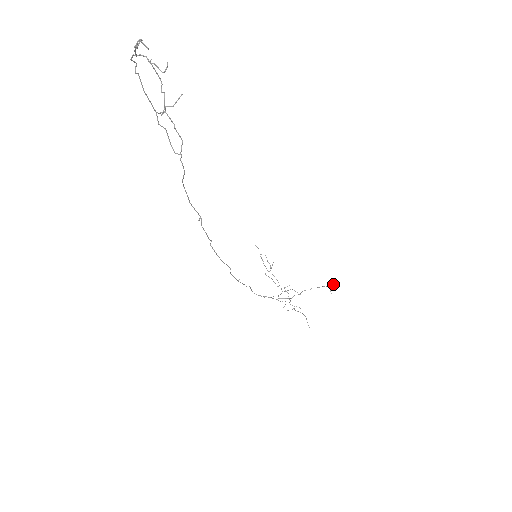
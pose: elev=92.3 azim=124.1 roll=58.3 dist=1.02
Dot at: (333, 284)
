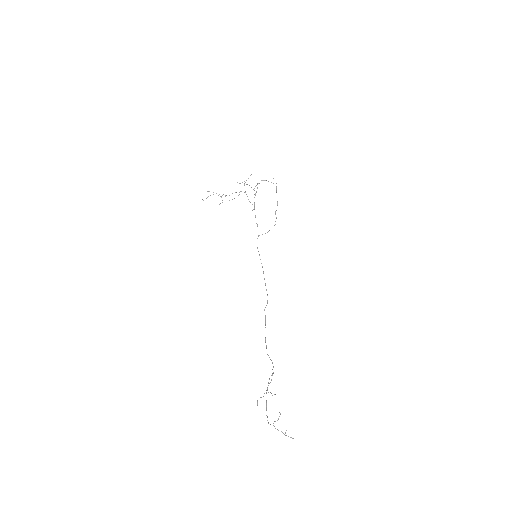
Dot at: occluded
